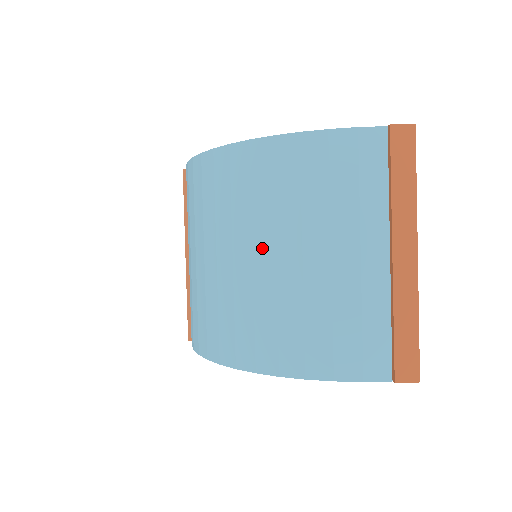
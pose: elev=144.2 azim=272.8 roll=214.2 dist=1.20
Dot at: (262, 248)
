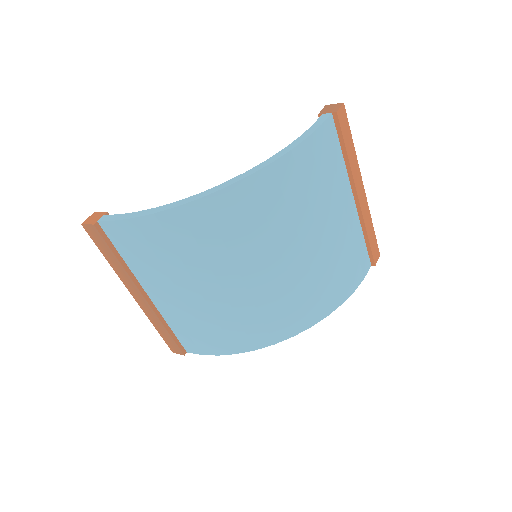
Dot at: (290, 250)
